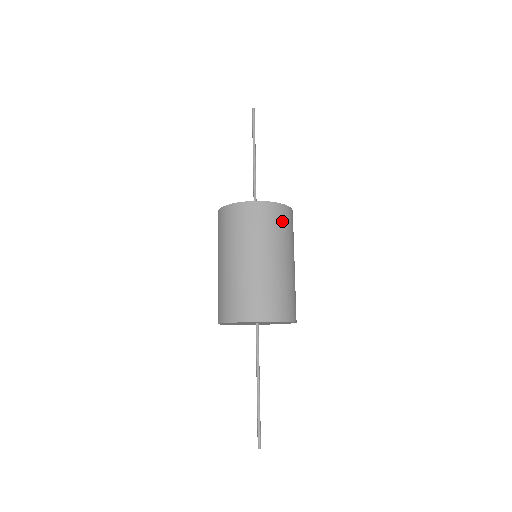
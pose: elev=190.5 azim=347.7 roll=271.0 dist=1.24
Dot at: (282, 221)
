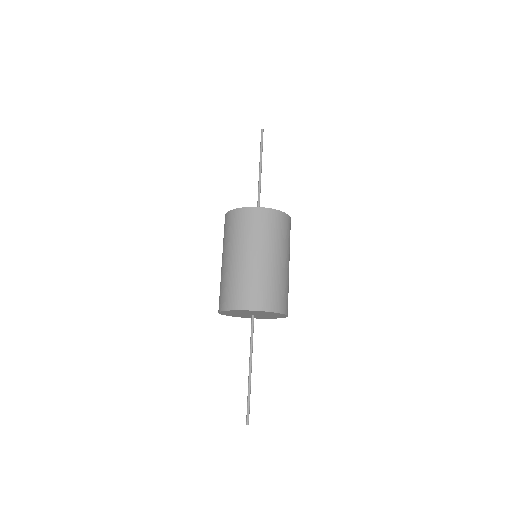
Dot at: occluded
